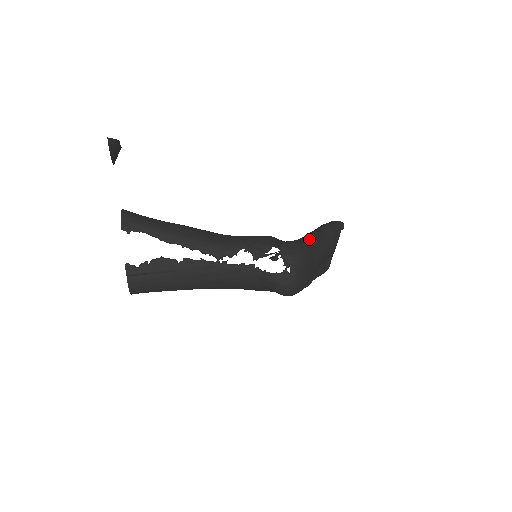
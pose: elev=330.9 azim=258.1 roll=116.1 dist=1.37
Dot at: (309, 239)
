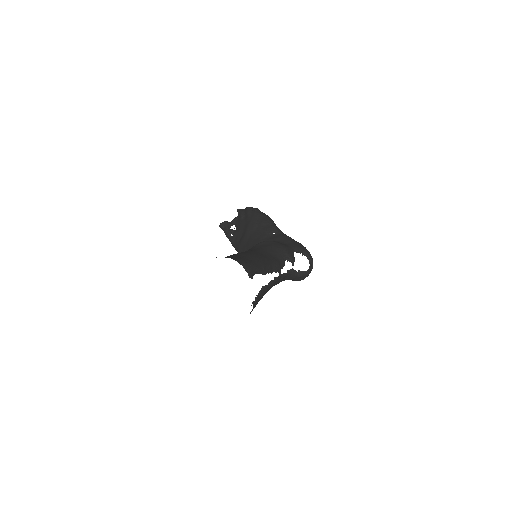
Dot at: (289, 237)
